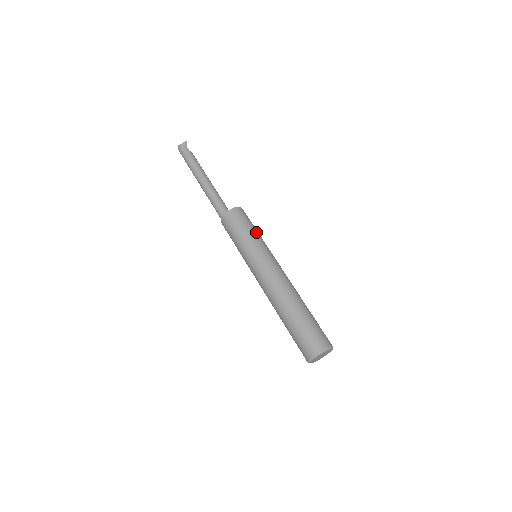
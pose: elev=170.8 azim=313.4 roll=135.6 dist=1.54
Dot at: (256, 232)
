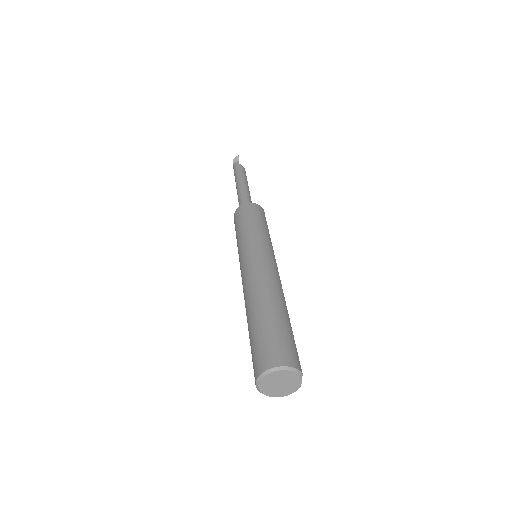
Dot at: (258, 226)
